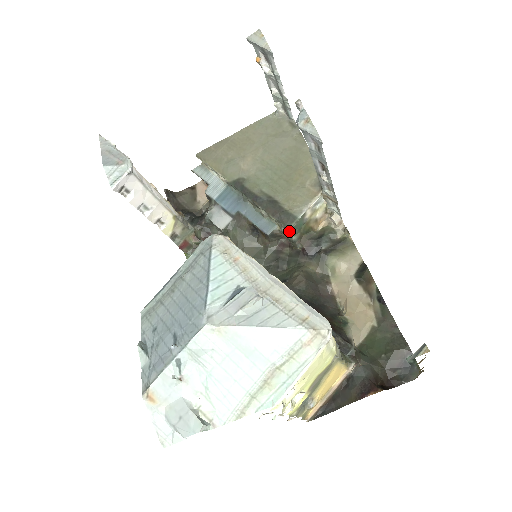
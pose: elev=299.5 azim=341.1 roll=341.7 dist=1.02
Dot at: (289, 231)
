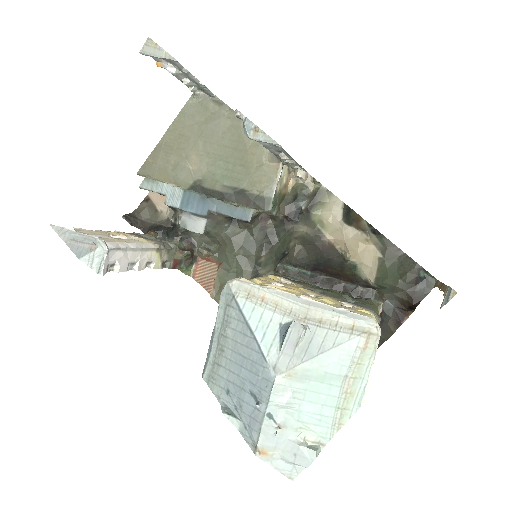
Dot at: occluded
